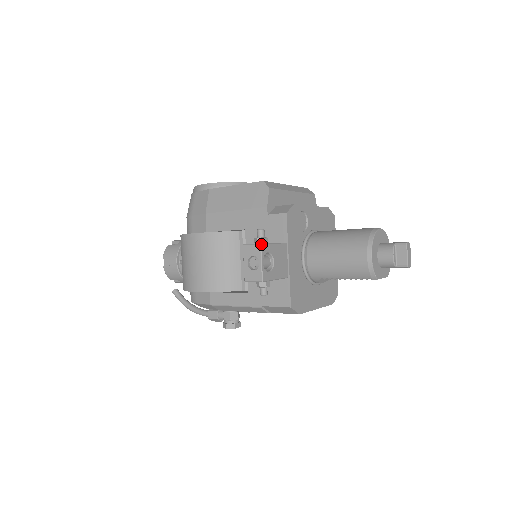
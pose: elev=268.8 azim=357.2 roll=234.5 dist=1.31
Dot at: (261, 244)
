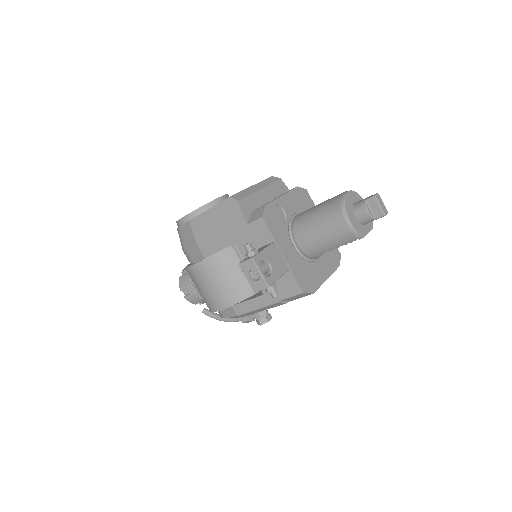
Dot at: (253, 258)
